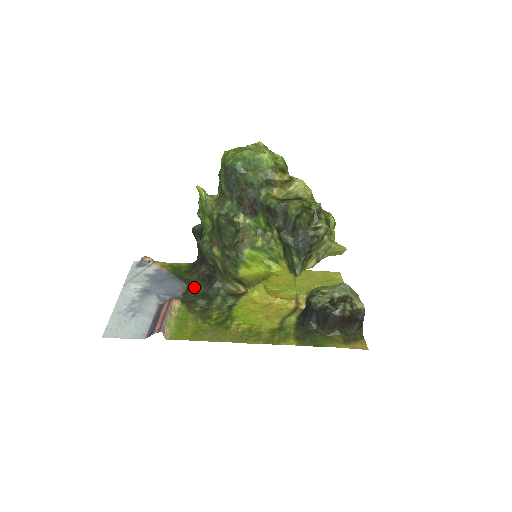
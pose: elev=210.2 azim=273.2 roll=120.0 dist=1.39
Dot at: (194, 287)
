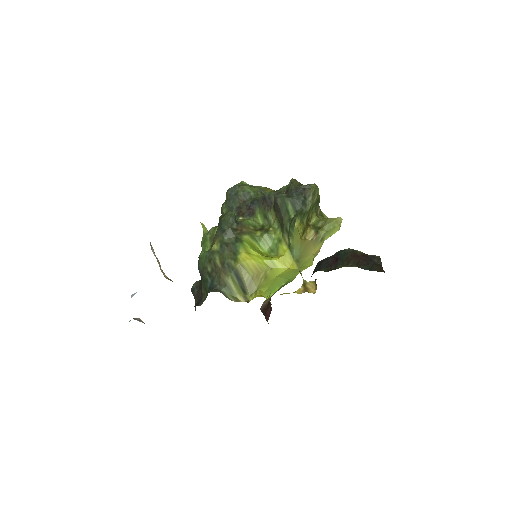
Dot at: occluded
